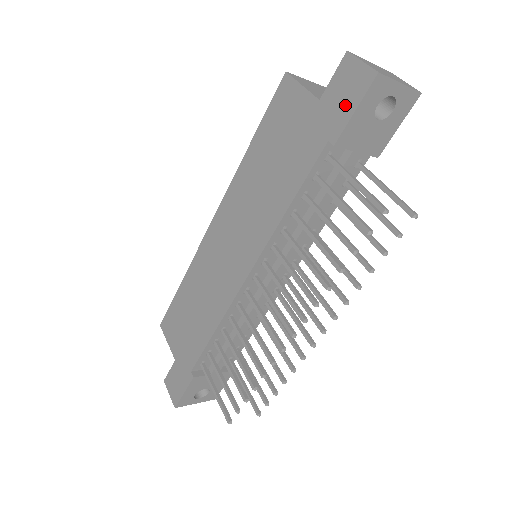
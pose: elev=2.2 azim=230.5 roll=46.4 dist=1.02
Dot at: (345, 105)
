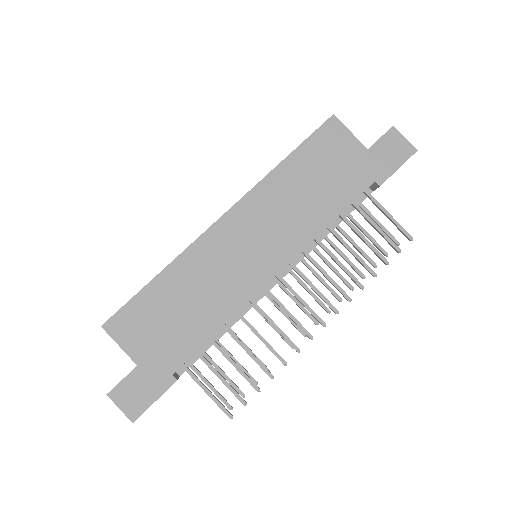
Dot at: (391, 161)
